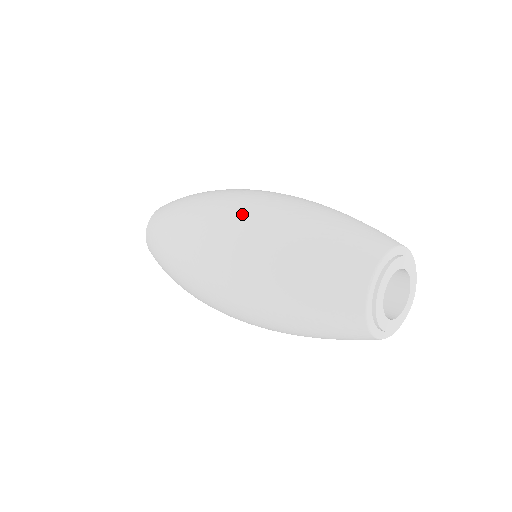
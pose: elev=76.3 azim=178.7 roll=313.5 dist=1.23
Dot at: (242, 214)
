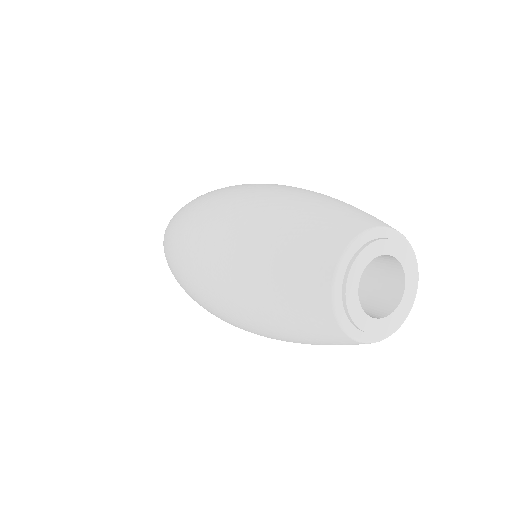
Dot at: (250, 187)
